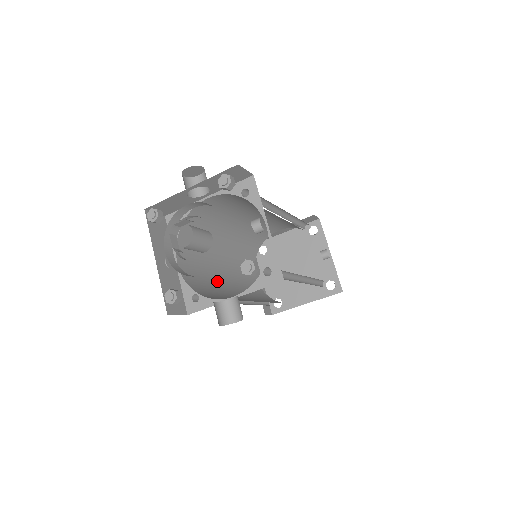
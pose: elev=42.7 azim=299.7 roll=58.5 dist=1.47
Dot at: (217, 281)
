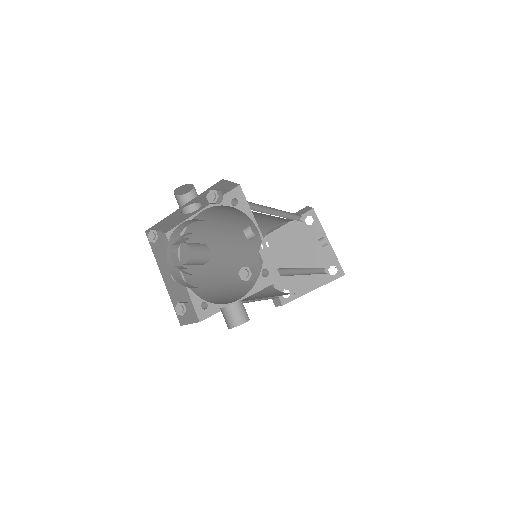
Dot at: (223, 285)
